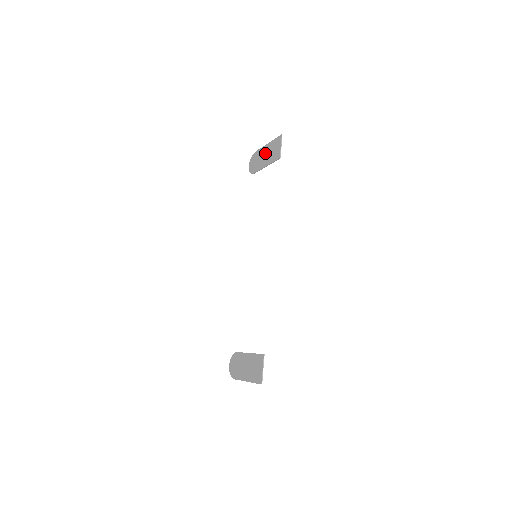
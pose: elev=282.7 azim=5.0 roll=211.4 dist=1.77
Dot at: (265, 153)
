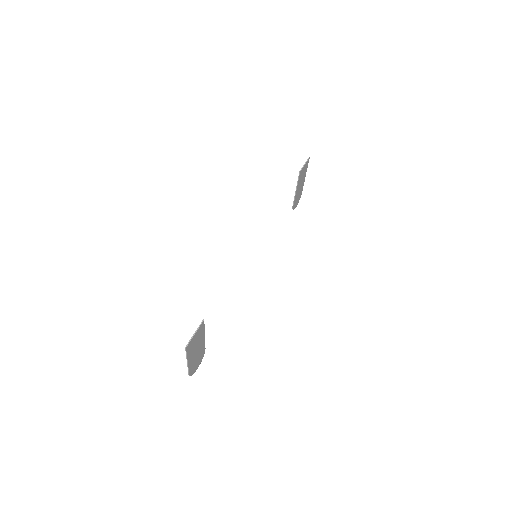
Dot at: (301, 183)
